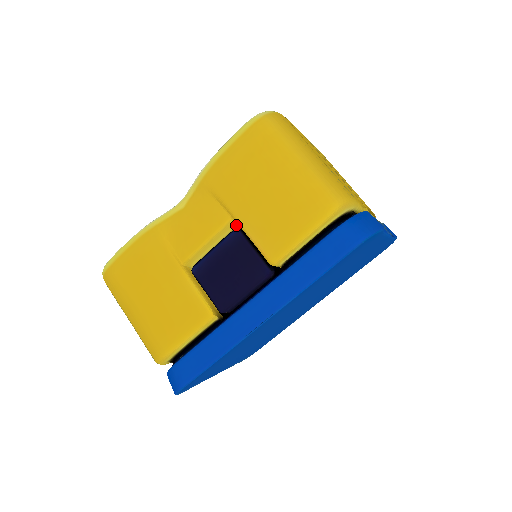
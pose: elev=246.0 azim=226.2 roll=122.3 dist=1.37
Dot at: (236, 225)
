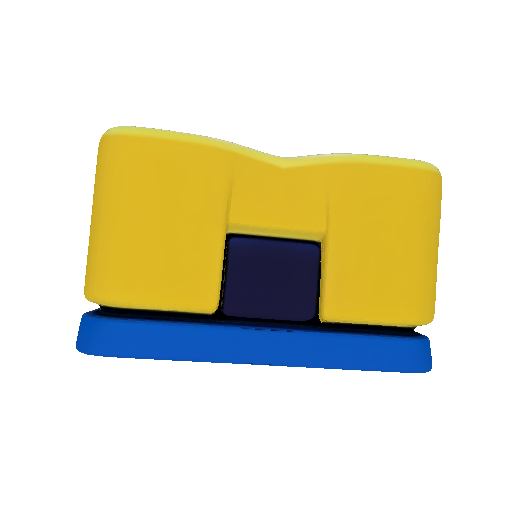
Dot at: (315, 238)
